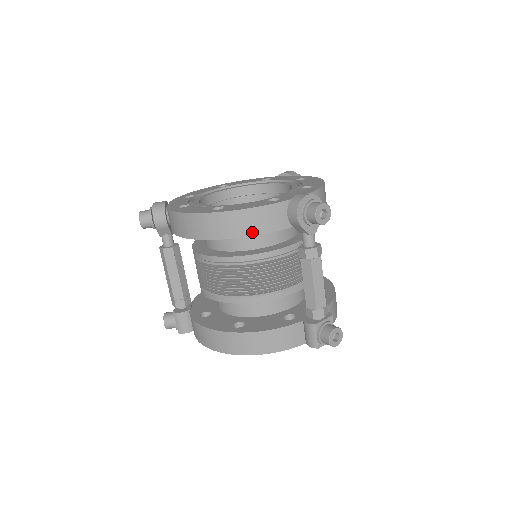
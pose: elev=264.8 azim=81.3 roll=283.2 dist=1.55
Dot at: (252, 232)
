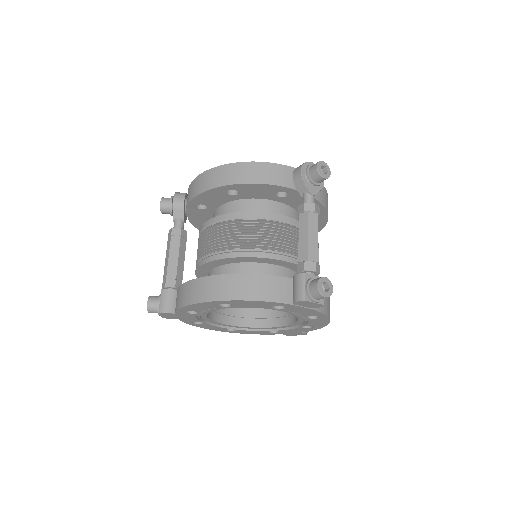
Dot at: (259, 180)
